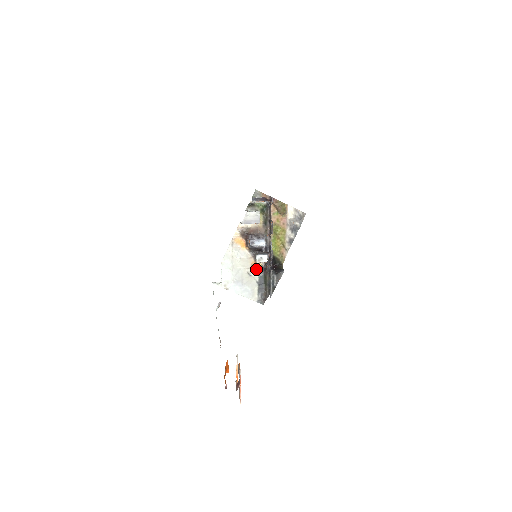
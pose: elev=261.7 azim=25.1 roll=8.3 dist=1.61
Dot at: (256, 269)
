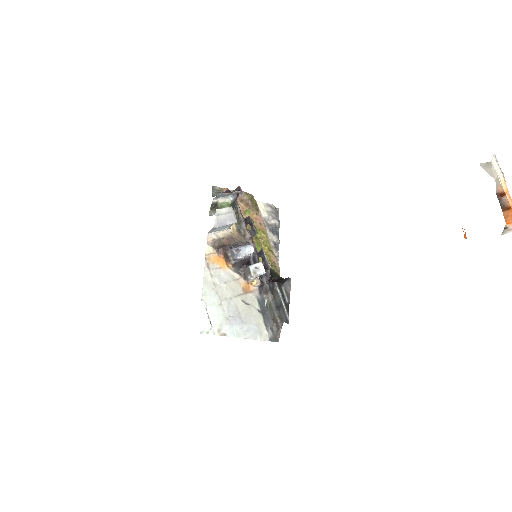
Dot at: (251, 293)
